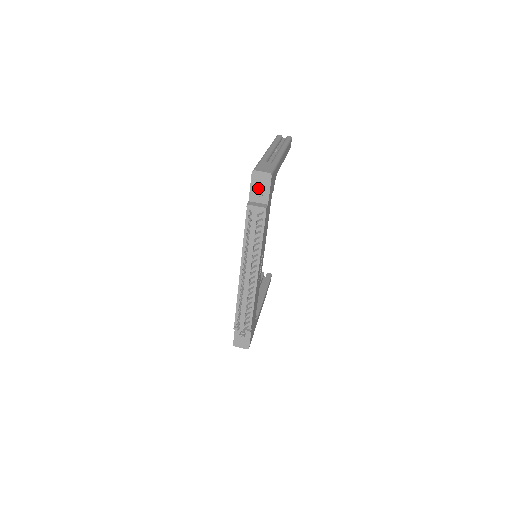
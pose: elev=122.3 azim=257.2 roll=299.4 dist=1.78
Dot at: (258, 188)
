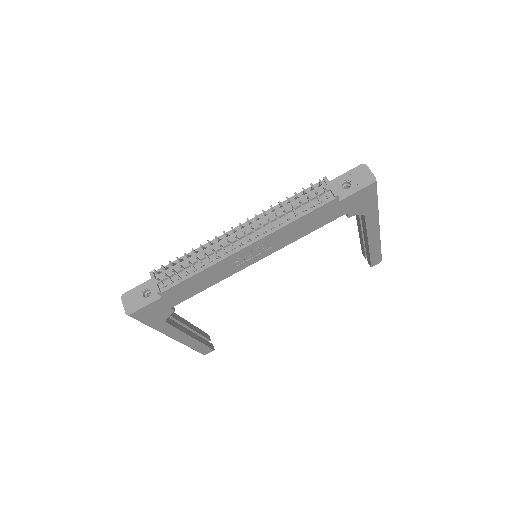
Dot at: (350, 181)
